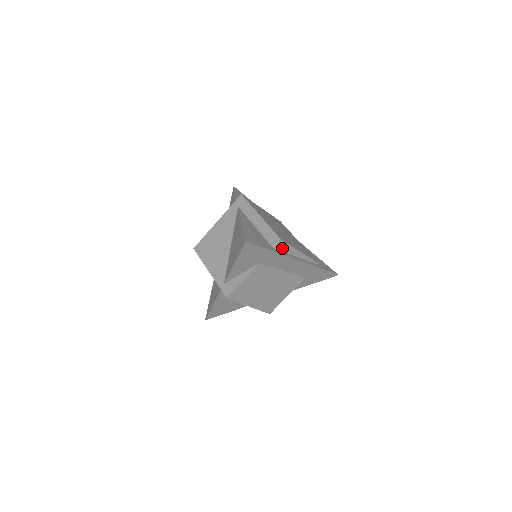
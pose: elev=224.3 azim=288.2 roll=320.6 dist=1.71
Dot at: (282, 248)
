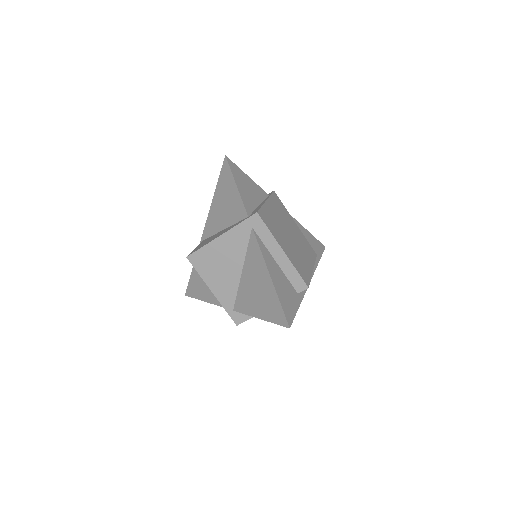
Dot at: occluded
